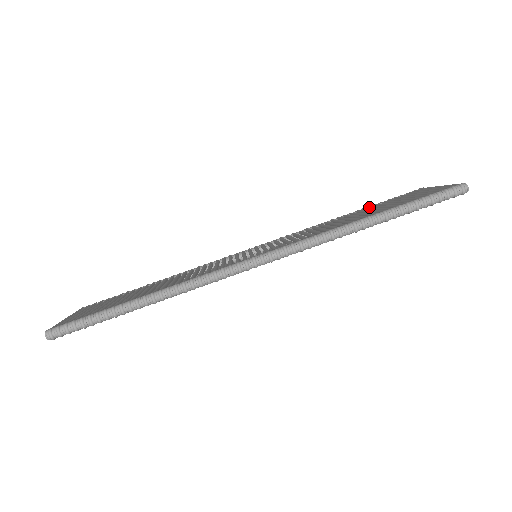
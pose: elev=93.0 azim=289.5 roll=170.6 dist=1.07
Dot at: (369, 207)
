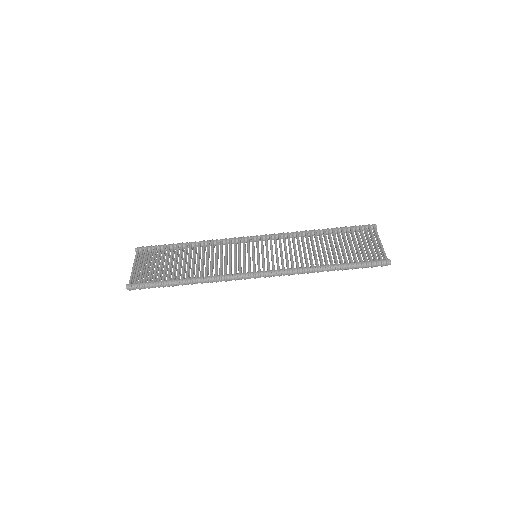
Dot at: (337, 230)
